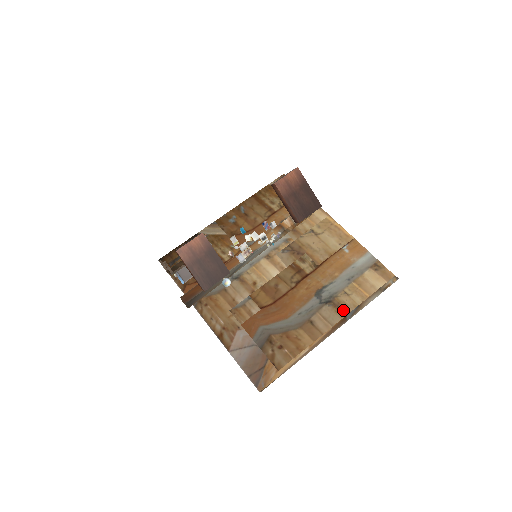
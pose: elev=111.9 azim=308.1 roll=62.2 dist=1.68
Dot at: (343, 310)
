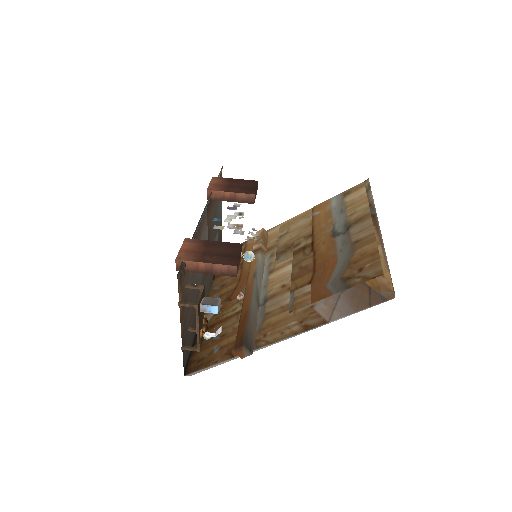
Dot at: (364, 217)
